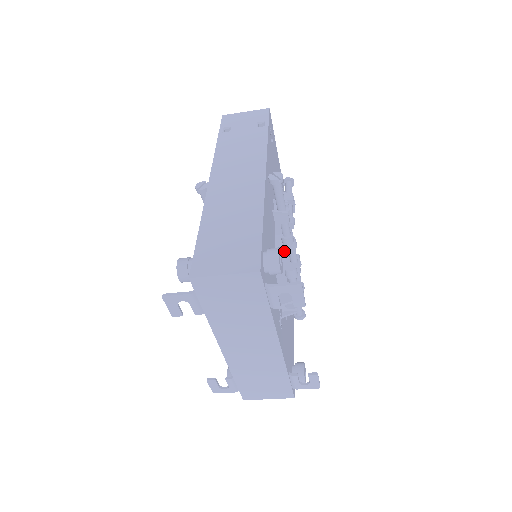
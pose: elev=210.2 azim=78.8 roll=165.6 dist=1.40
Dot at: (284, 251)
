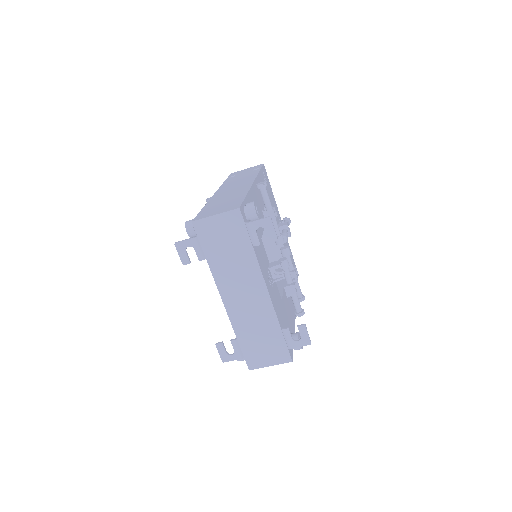
Dot at: occluded
